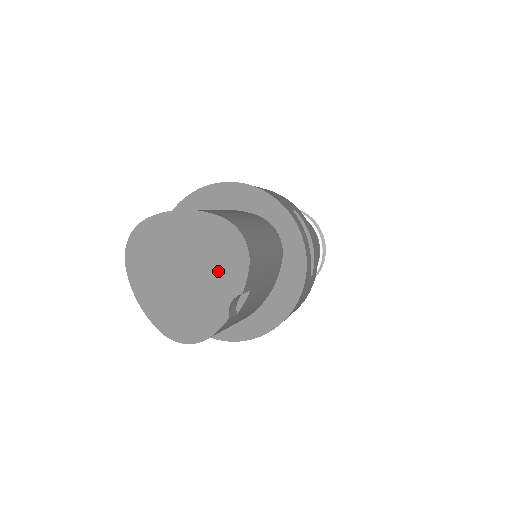
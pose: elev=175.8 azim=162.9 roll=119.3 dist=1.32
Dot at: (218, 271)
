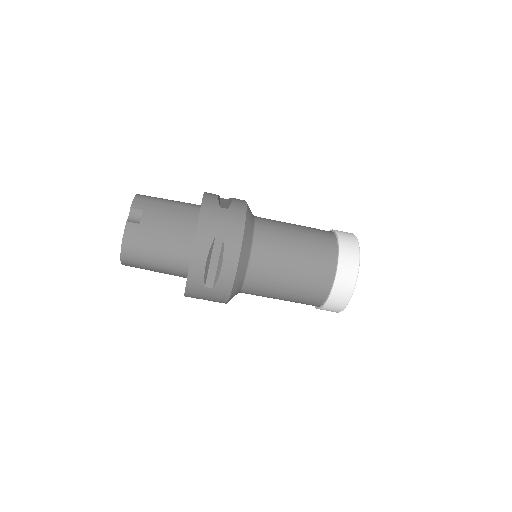
Dot at: occluded
